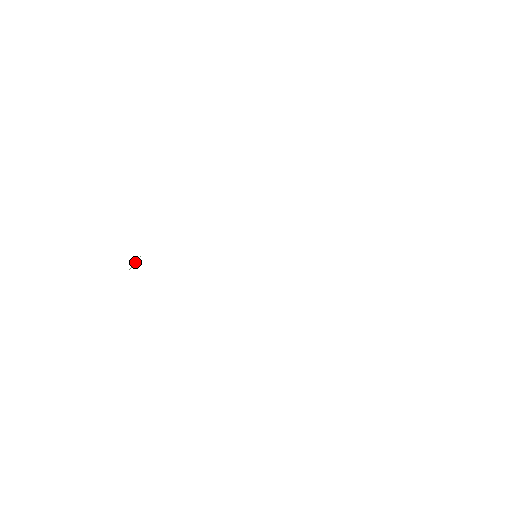
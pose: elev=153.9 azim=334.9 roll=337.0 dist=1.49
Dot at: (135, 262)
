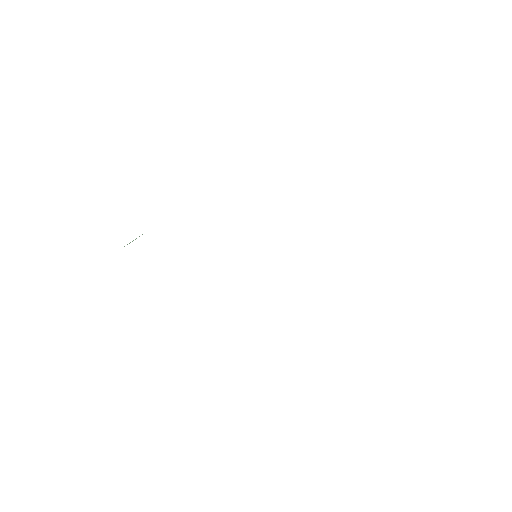
Dot at: occluded
